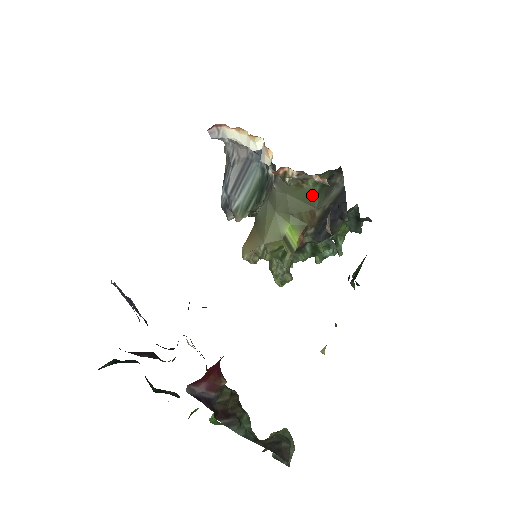
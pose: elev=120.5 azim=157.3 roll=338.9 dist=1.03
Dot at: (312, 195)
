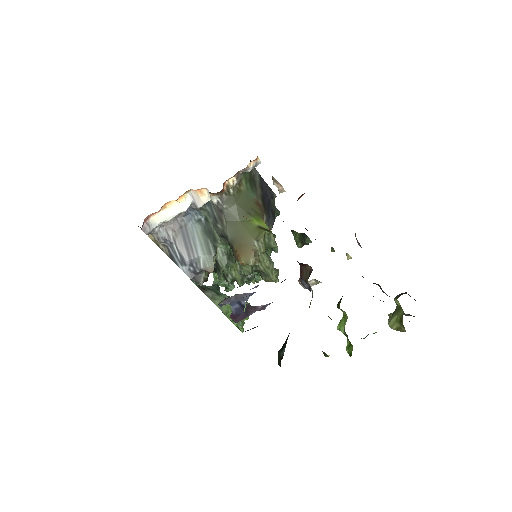
Dot at: (249, 192)
